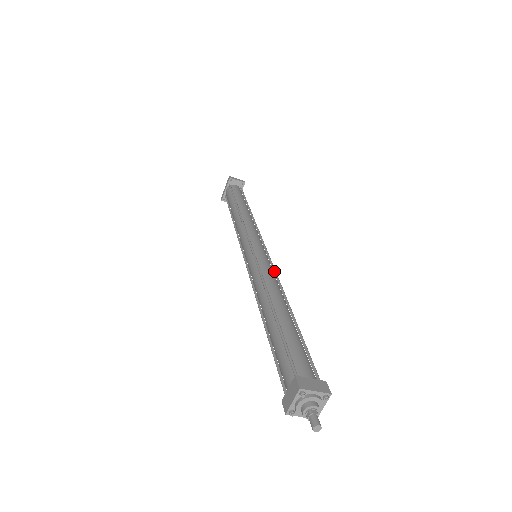
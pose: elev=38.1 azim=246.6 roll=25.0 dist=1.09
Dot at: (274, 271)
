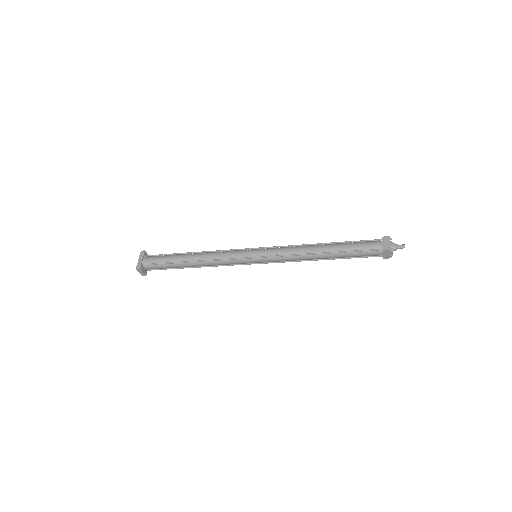
Dot at: occluded
